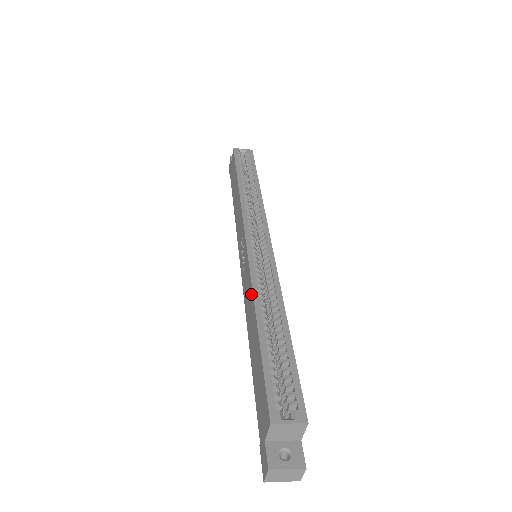
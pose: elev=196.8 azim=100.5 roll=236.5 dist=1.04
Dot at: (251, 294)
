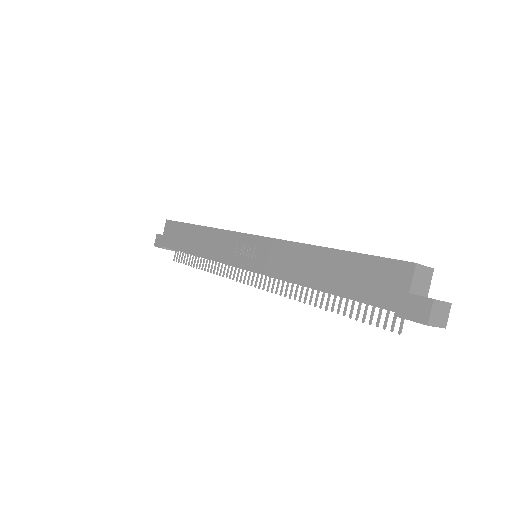
Dot at: (296, 247)
